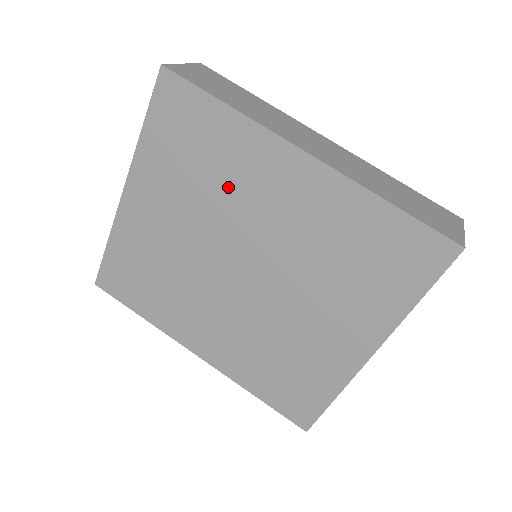
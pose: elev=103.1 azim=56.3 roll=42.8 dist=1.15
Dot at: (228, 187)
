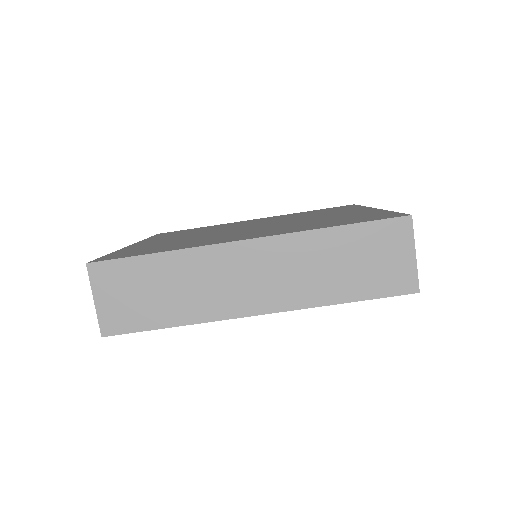
Dot at: occluded
